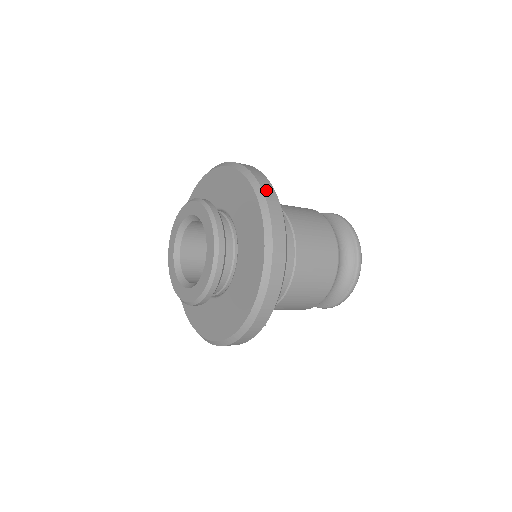
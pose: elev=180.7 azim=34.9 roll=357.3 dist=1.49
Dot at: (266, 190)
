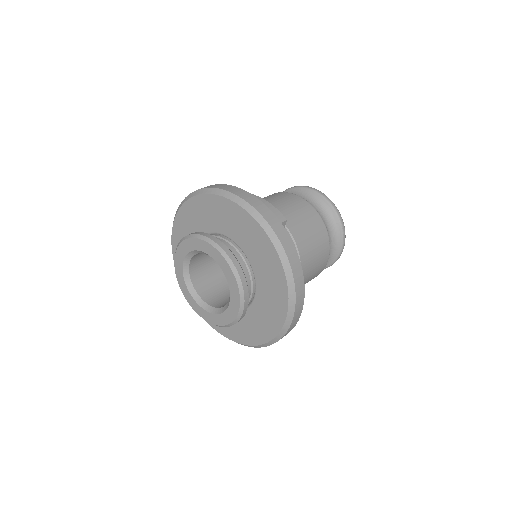
Dot at: (294, 267)
